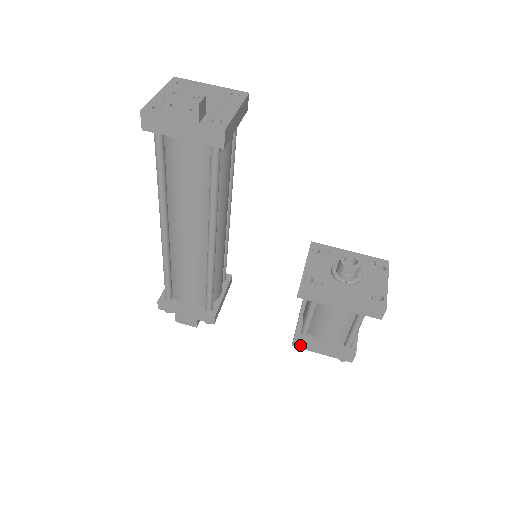
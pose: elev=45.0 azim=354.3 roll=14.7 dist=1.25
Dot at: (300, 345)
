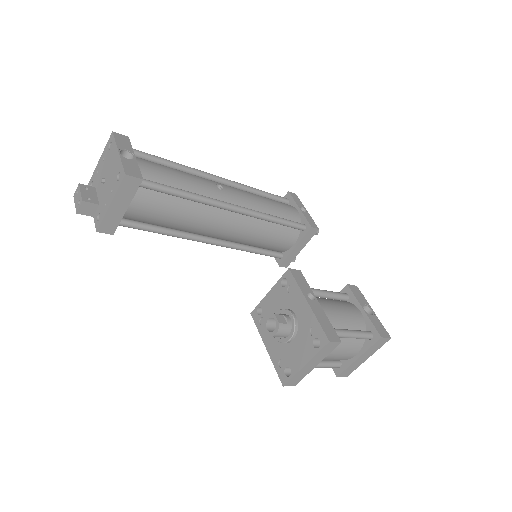
Dot at: occluded
